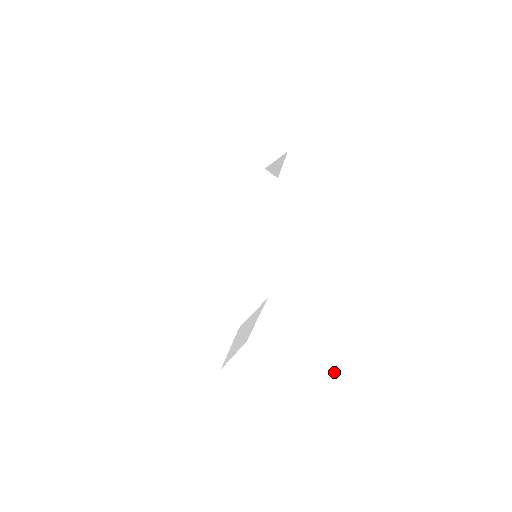
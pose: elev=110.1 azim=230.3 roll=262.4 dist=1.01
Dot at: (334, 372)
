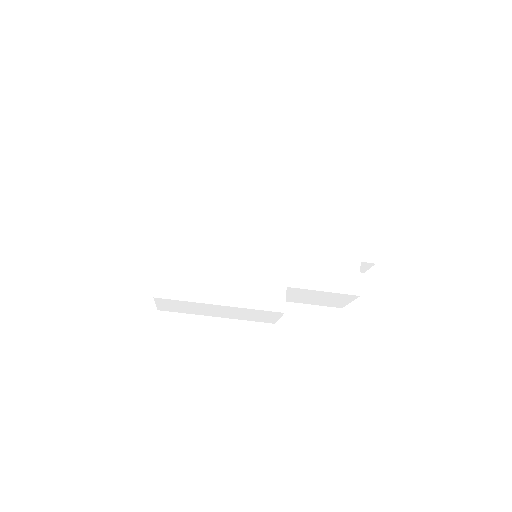
Dot at: (333, 298)
